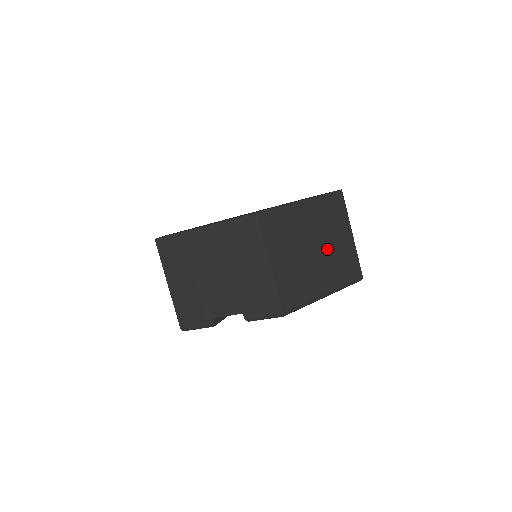
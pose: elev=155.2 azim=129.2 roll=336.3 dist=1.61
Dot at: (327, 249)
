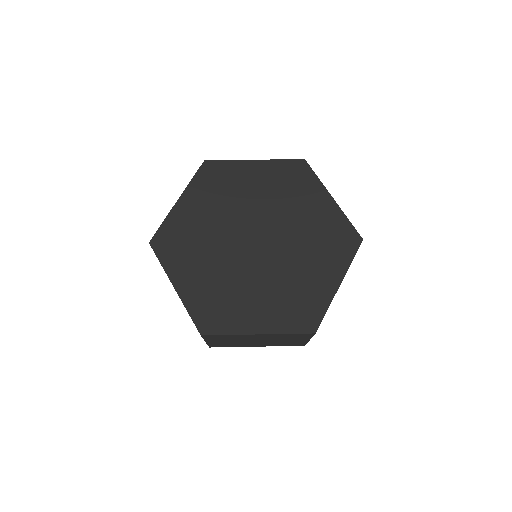
Dot at: (272, 341)
